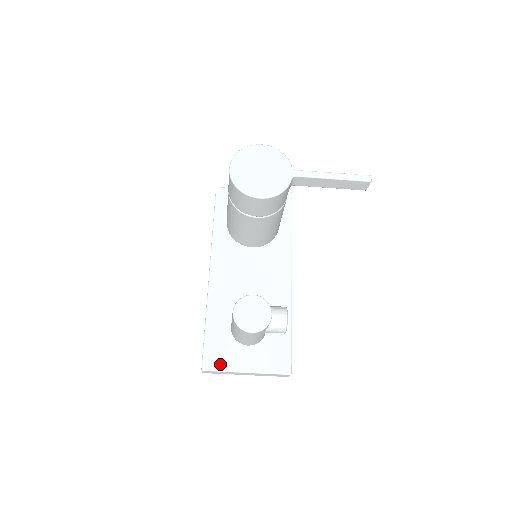
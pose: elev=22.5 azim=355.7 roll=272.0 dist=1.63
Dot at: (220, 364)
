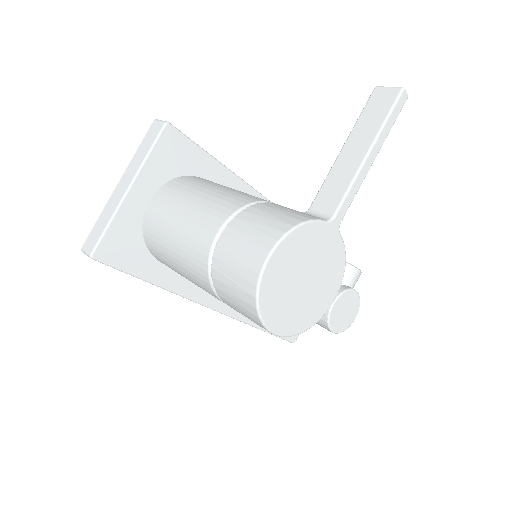
Dot at: occluded
